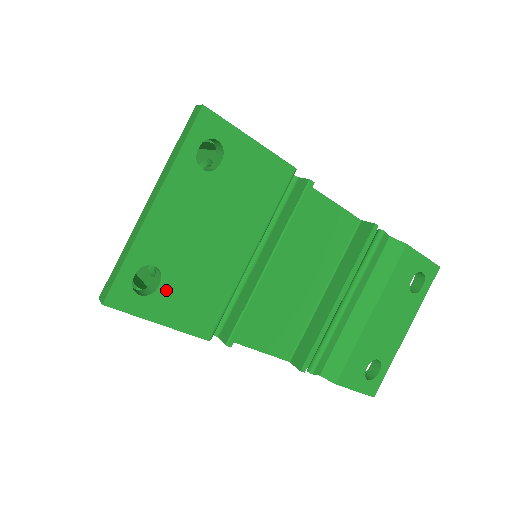
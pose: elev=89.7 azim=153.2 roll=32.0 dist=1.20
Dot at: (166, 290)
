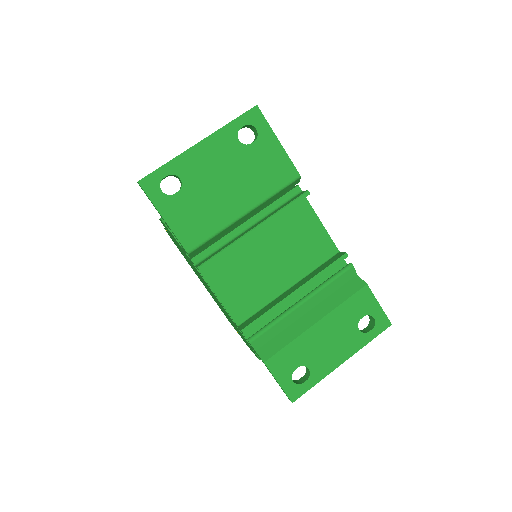
Dot at: (179, 199)
